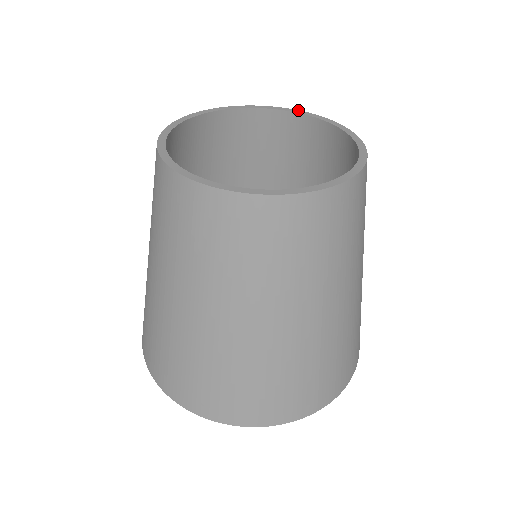
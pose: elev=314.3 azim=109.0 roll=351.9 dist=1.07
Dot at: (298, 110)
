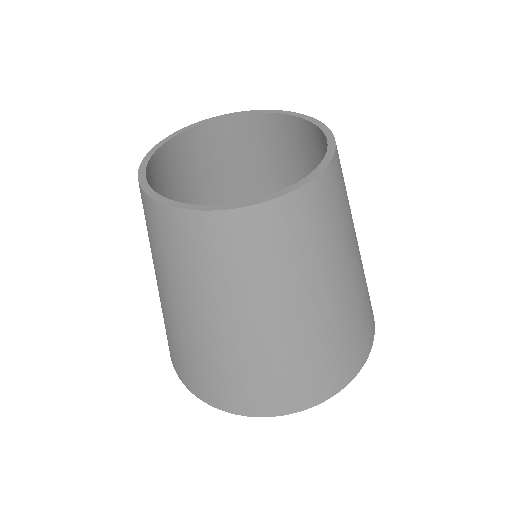
Dot at: (308, 116)
